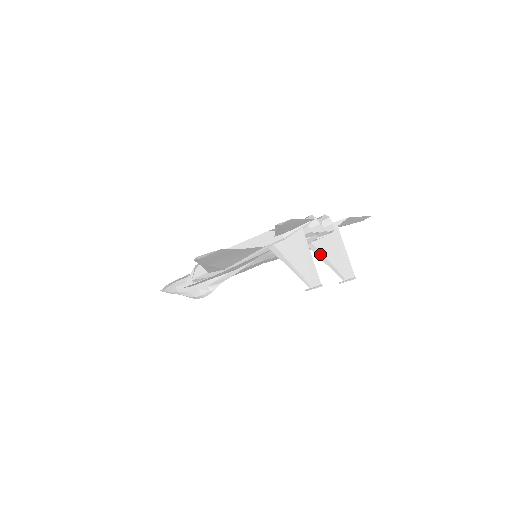
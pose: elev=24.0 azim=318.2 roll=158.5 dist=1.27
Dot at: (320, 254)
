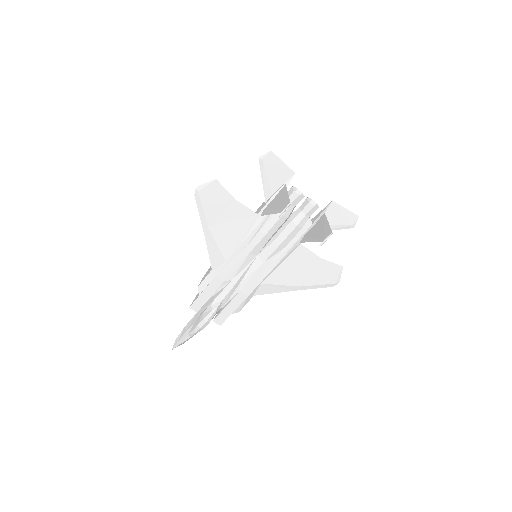
Dot at: (309, 239)
